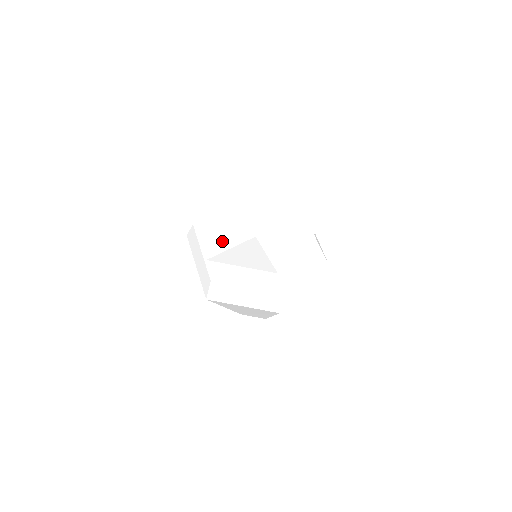
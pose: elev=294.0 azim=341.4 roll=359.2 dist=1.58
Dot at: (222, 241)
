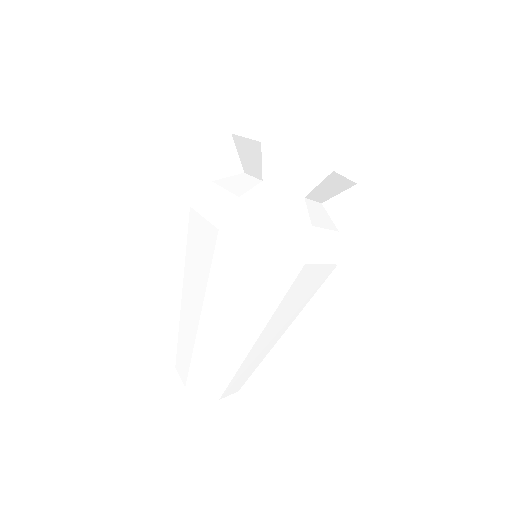
Dot at: occluded
